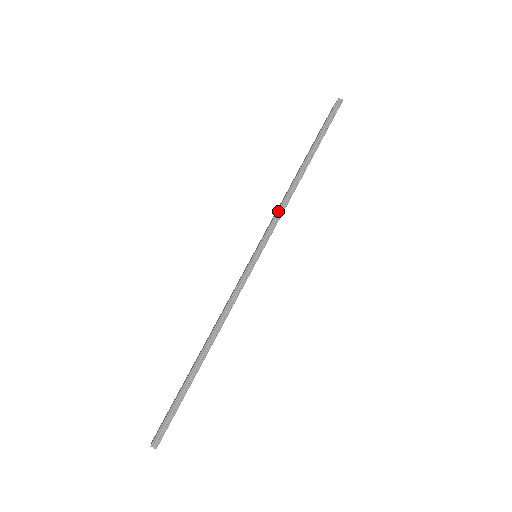
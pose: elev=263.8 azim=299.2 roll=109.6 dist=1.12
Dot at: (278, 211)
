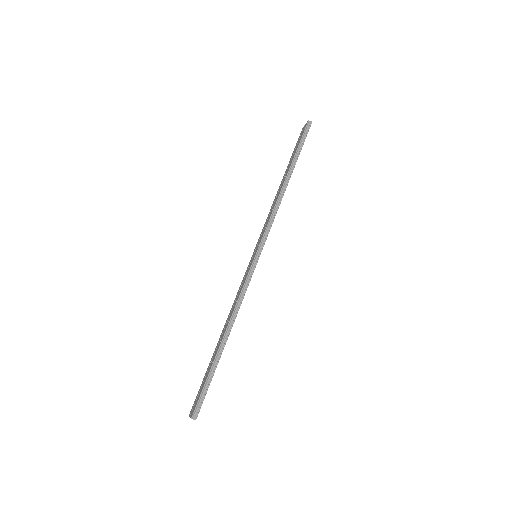
Dot at: (270, 218)
